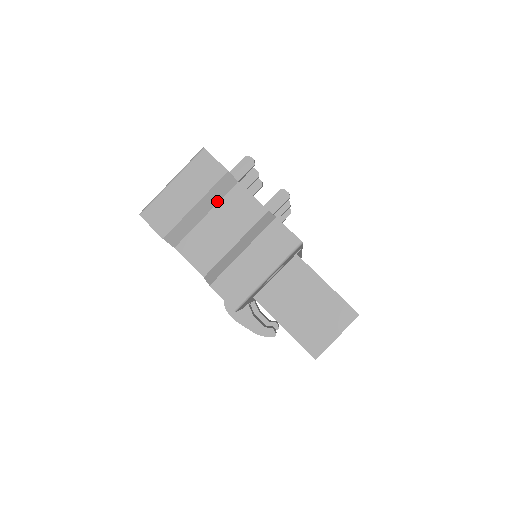
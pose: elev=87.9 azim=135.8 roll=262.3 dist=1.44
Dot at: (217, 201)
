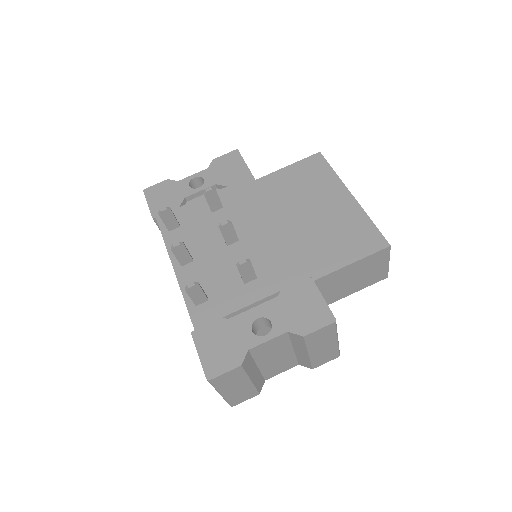
Dot at: (253, 362)
